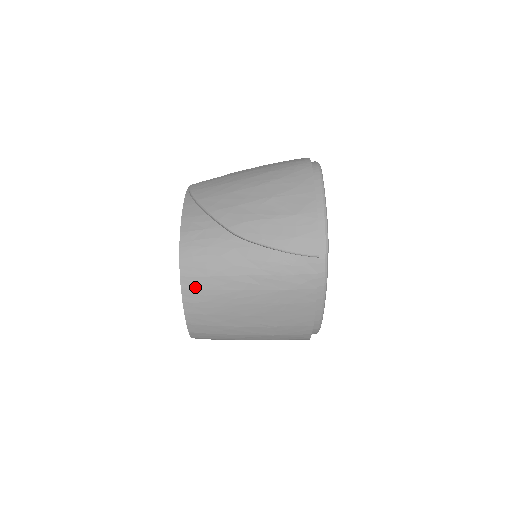
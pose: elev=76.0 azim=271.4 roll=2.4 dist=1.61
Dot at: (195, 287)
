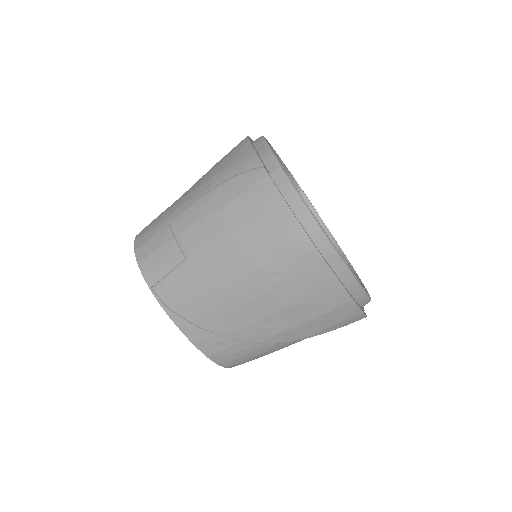
Dot at: occluded
